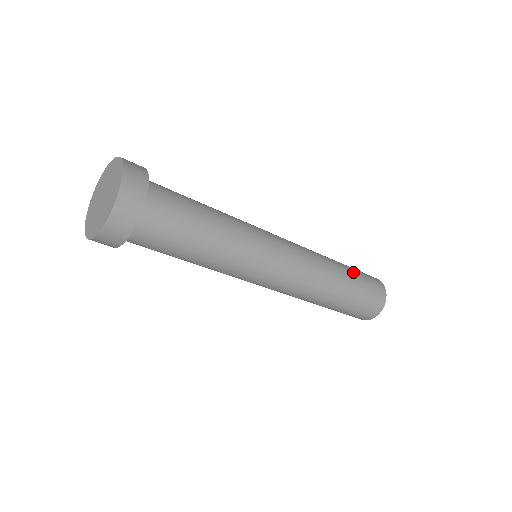
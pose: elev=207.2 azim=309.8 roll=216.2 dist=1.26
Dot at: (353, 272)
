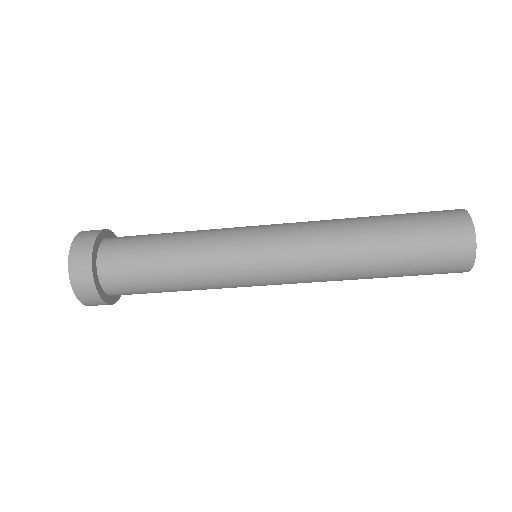
Dot at: occluded
